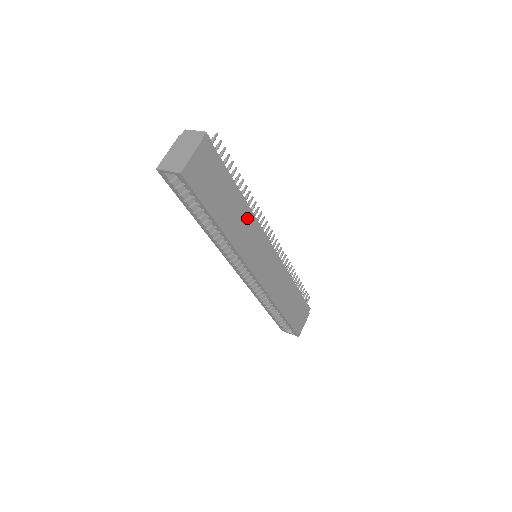
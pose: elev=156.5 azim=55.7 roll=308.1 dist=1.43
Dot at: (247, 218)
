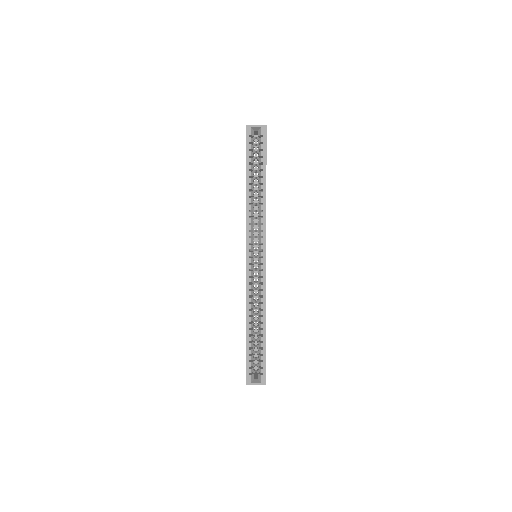
Dot at: occluded
